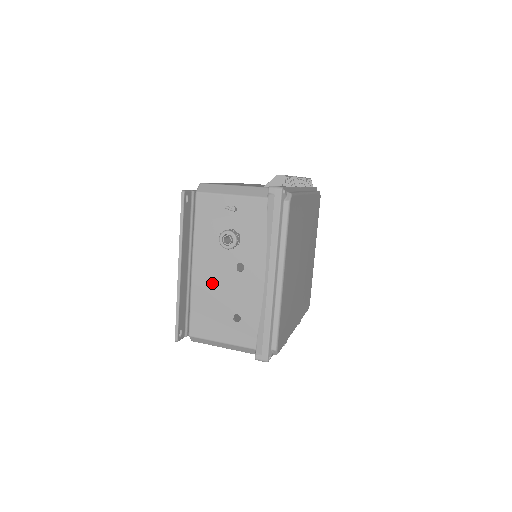
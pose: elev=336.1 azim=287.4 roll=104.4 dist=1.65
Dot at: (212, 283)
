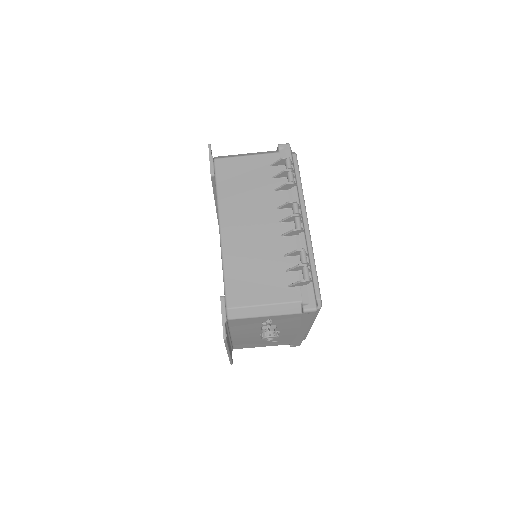
Dot at: (252, 338)
